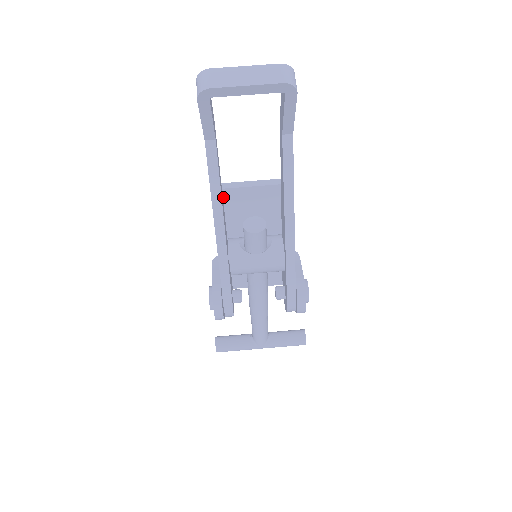
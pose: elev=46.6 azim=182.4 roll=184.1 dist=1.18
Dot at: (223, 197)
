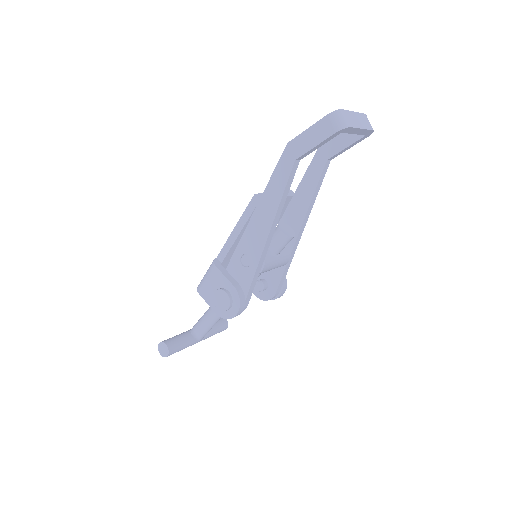
Dot at: occluded
